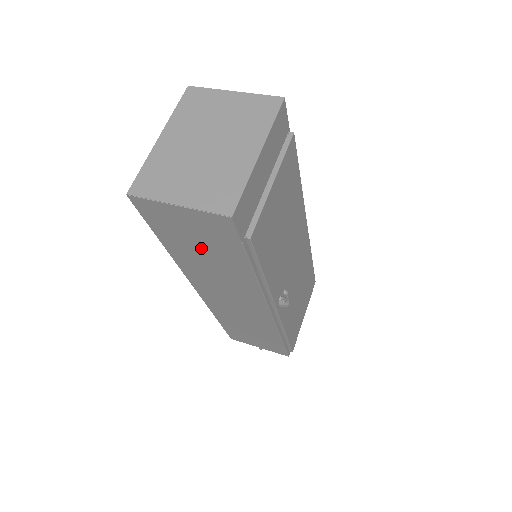
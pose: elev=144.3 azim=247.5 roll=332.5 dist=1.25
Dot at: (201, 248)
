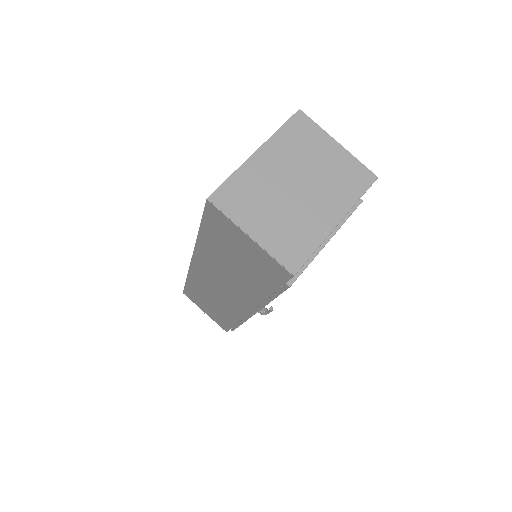
Dot at: (236, 260)
